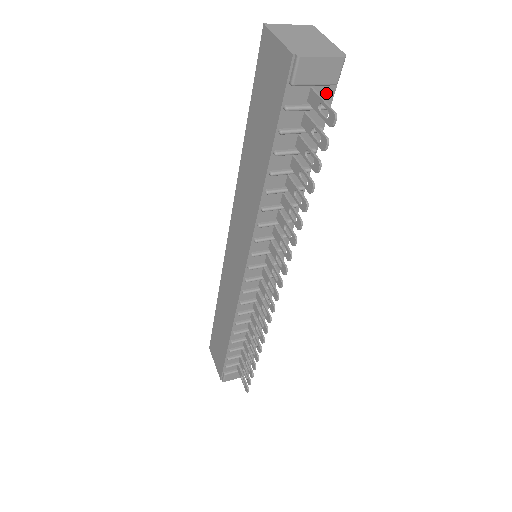
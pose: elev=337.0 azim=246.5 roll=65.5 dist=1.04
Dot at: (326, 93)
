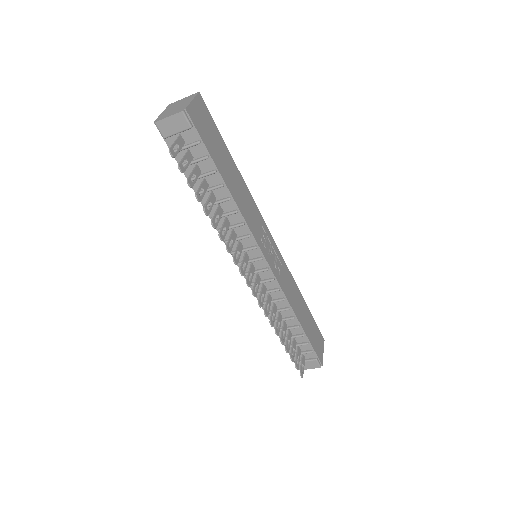
Dot at: (192, 134)
